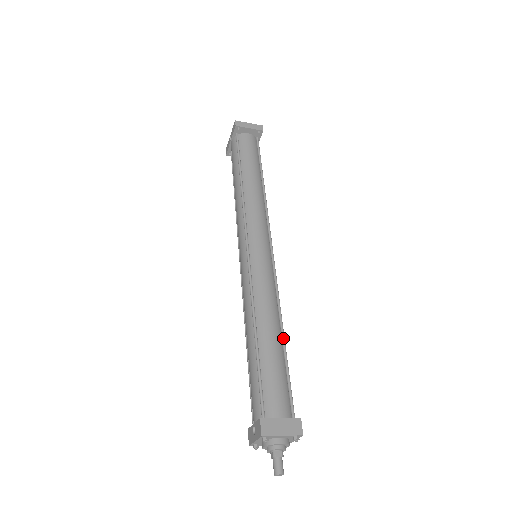
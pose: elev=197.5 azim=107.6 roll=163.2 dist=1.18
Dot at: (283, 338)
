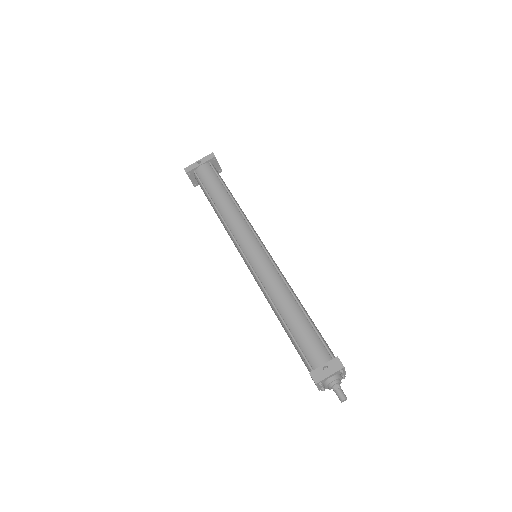
Dot at: occluded
